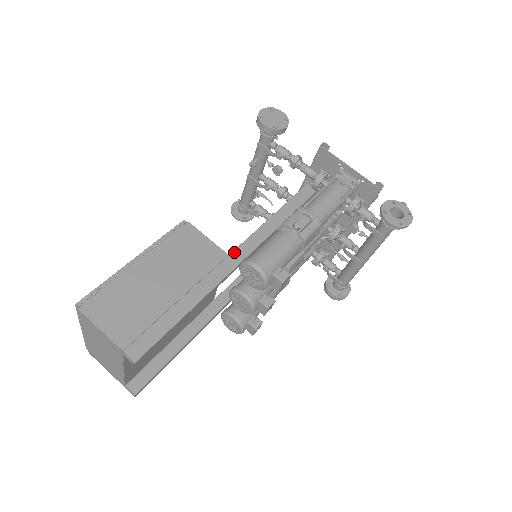
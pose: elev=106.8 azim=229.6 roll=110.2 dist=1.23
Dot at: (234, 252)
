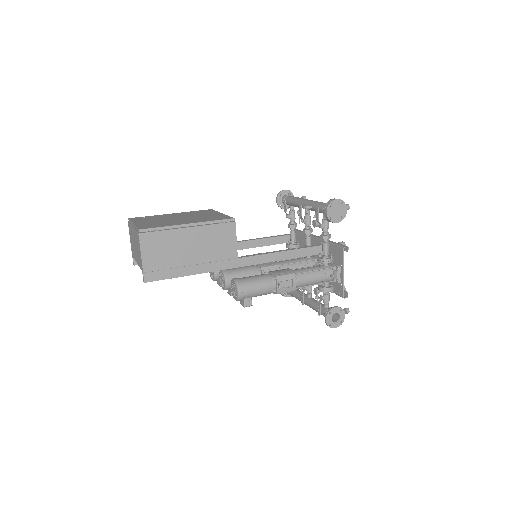
Dot at: (242, 259)
